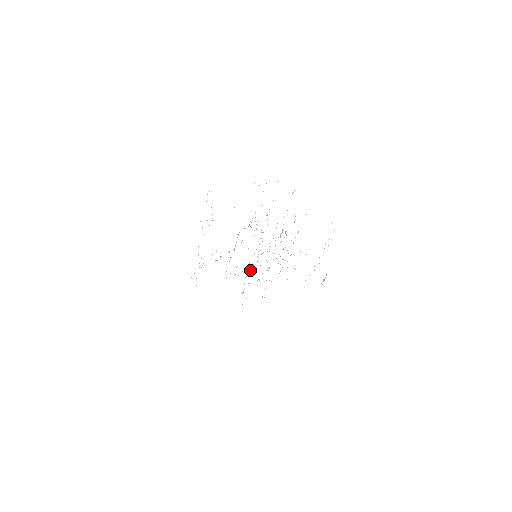
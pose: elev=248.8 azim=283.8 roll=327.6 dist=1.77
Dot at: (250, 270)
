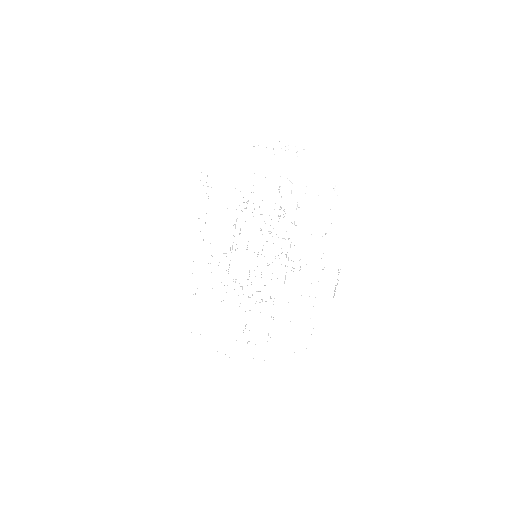
Dot at: (251, 284)
